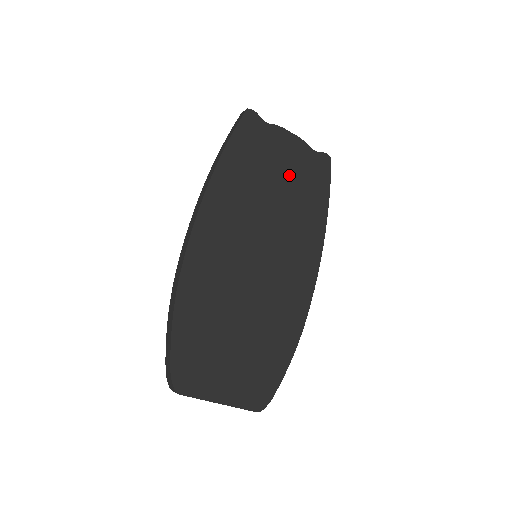
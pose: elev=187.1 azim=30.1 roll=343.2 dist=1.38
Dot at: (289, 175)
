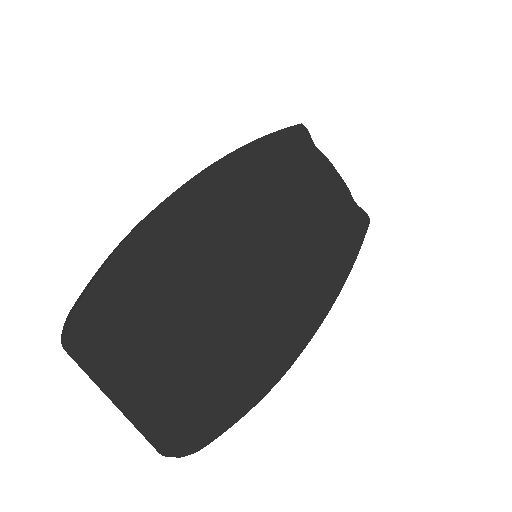
Dot at: (323, 203)
